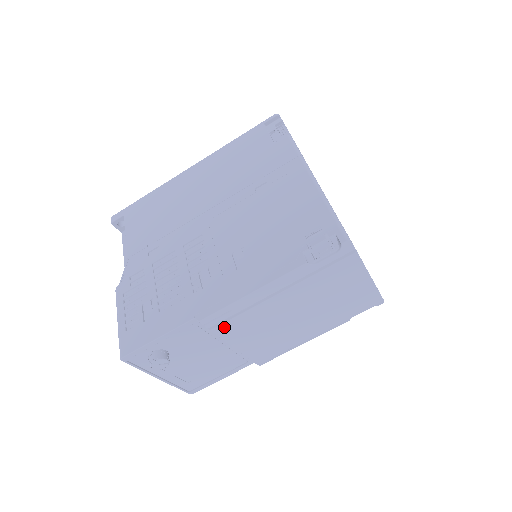
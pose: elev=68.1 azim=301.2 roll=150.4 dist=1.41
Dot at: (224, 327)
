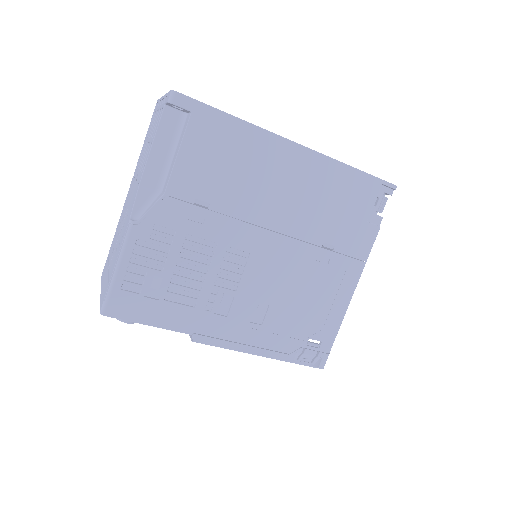
Dot at: occluded
